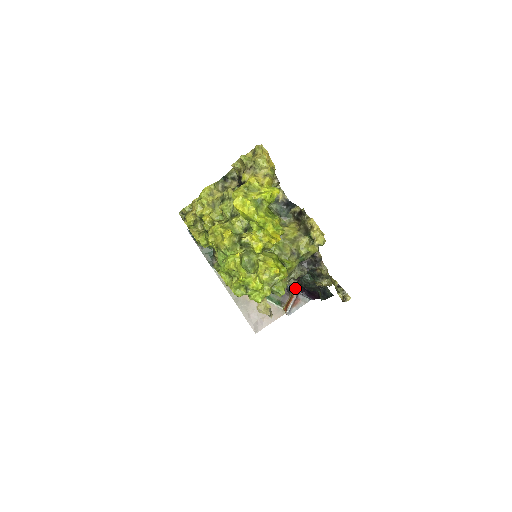
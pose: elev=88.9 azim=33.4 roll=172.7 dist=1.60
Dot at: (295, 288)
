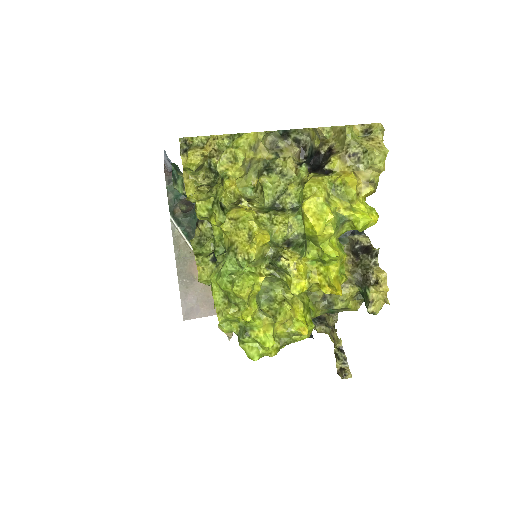
Dot at: occluded
